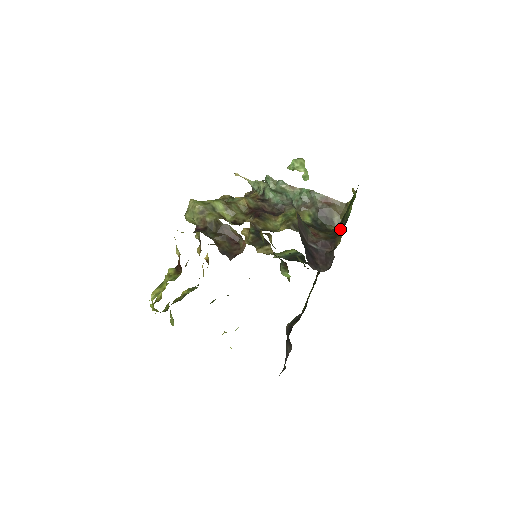
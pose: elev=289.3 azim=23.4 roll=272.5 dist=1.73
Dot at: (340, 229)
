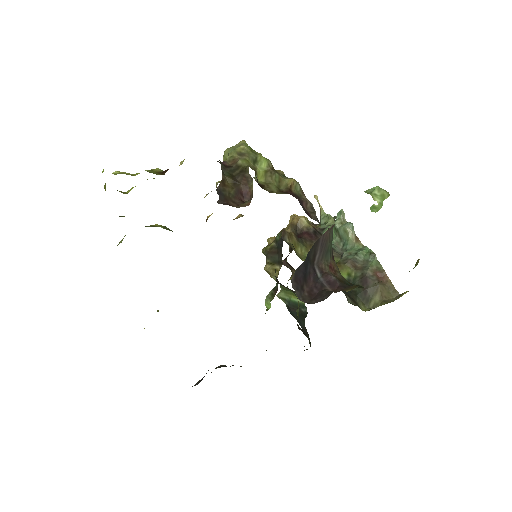
Dot at: occluded
